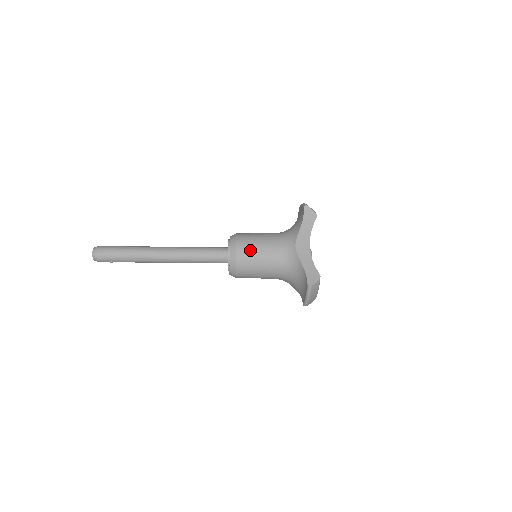
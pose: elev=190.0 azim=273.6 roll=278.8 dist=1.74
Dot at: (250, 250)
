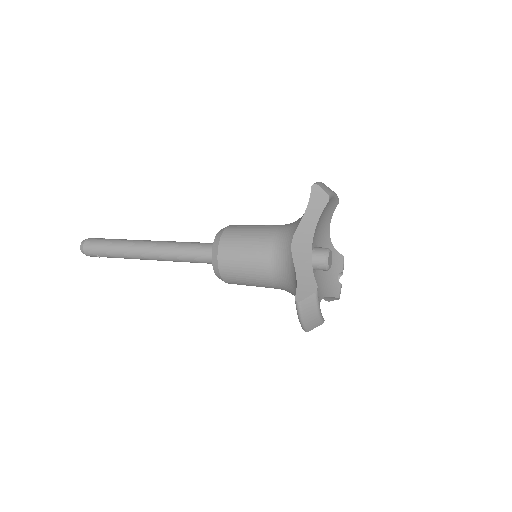
Dot at: (235, 247)
